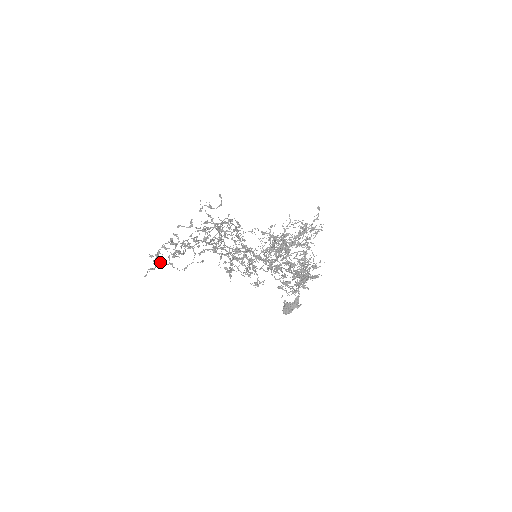
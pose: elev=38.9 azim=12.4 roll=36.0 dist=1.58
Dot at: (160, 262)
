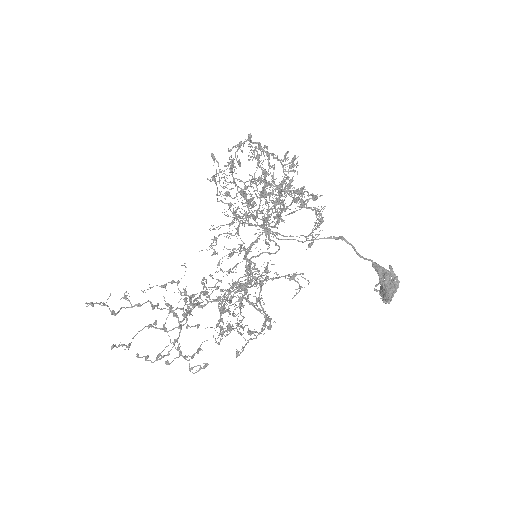
Dot at: (155, 360)
